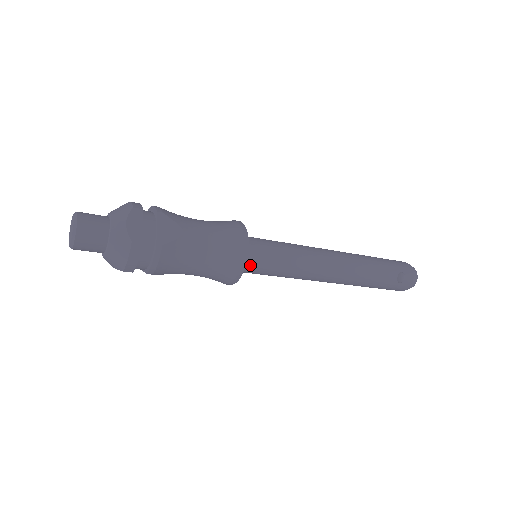
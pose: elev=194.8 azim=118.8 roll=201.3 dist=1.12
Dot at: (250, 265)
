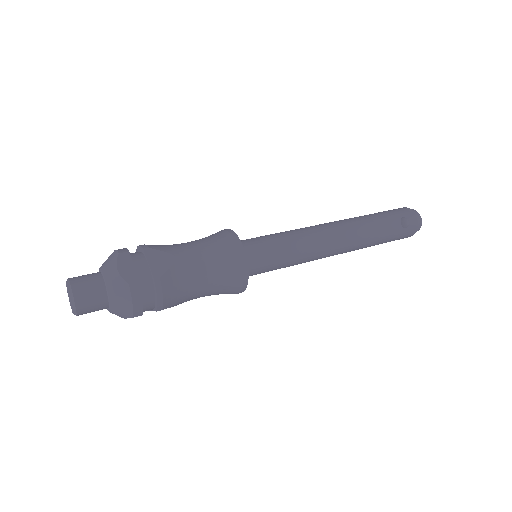
Dot at: (253, 266)
